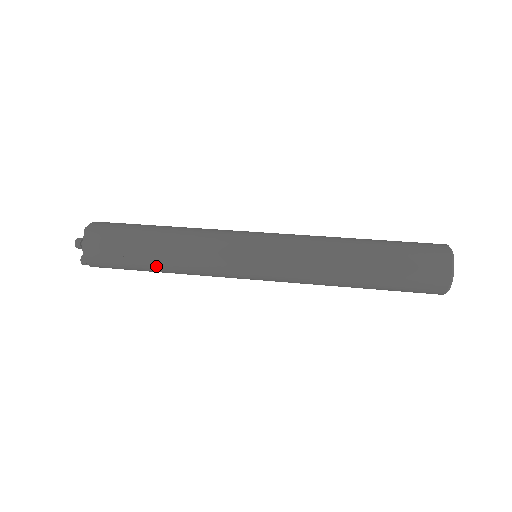
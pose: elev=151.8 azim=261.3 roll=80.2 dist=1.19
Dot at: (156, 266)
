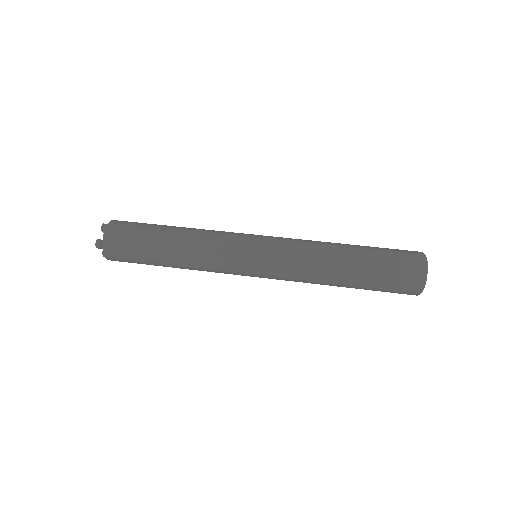
Dot at: (169, 266)
